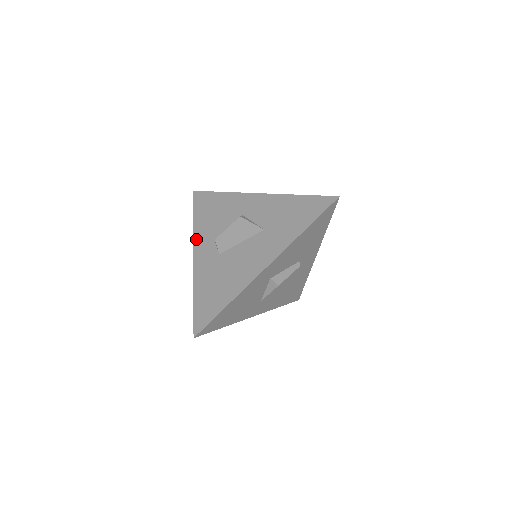
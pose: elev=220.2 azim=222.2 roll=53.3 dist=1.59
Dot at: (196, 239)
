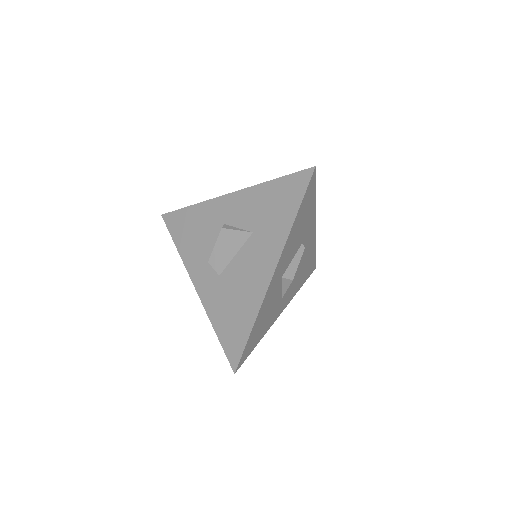
Dot at: (189, 267)
